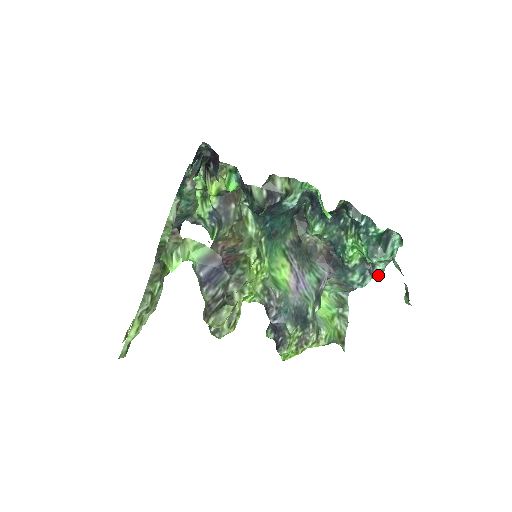
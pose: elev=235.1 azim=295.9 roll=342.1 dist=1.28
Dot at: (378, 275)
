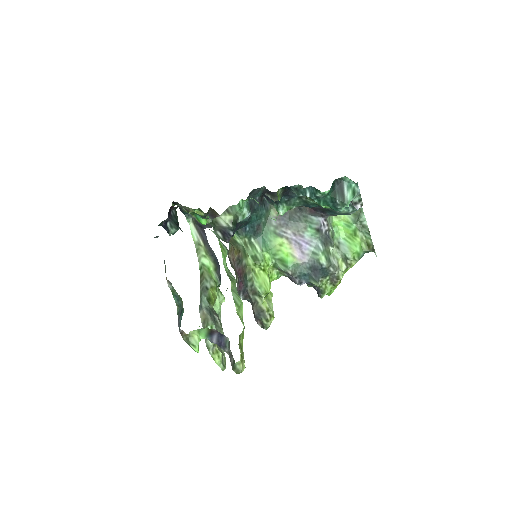
Dot at: (358, 205)
